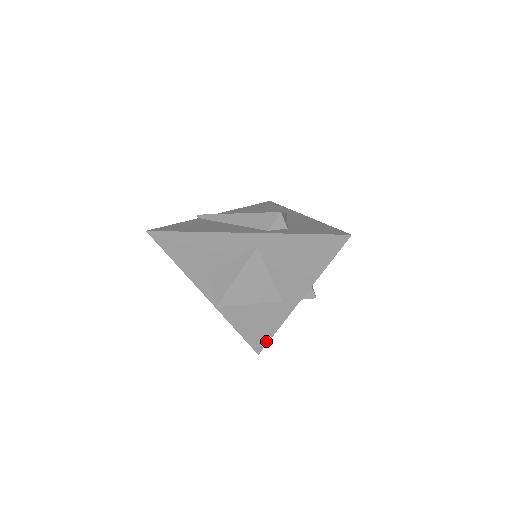
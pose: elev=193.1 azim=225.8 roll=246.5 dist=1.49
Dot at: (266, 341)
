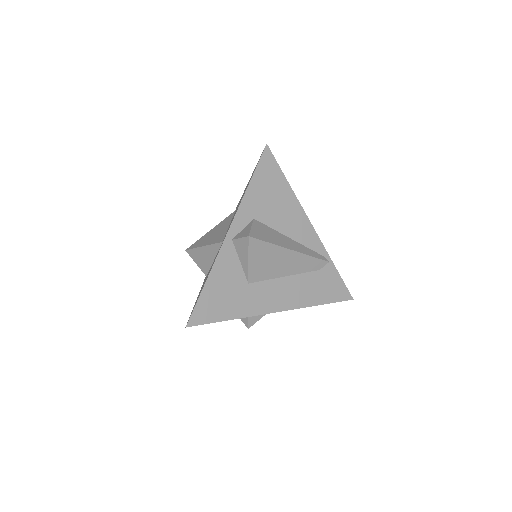
Dot at: (197, 301)
